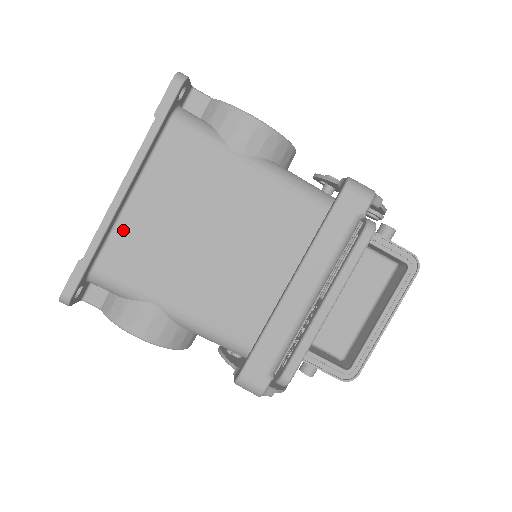
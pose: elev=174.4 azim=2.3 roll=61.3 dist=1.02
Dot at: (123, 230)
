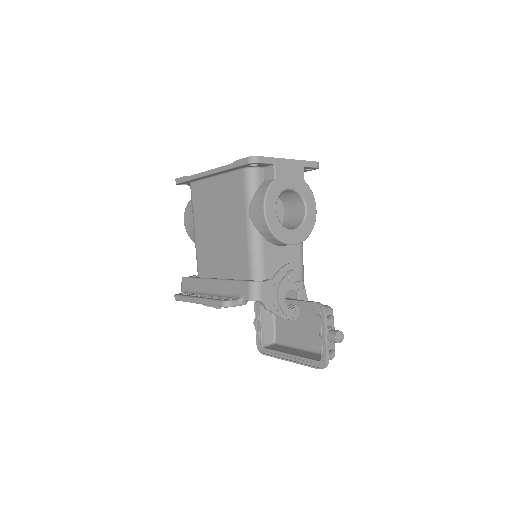
Dot at: (205, 184)
